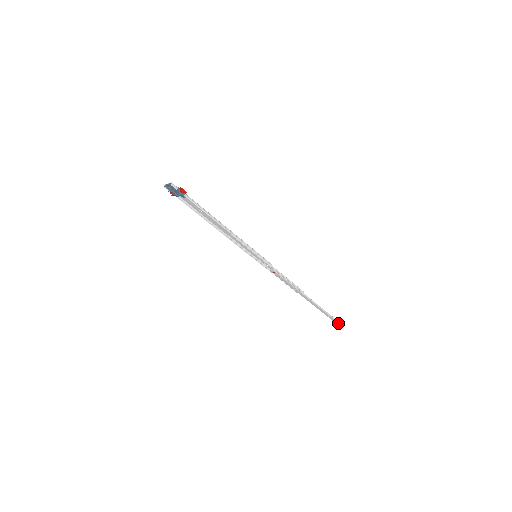
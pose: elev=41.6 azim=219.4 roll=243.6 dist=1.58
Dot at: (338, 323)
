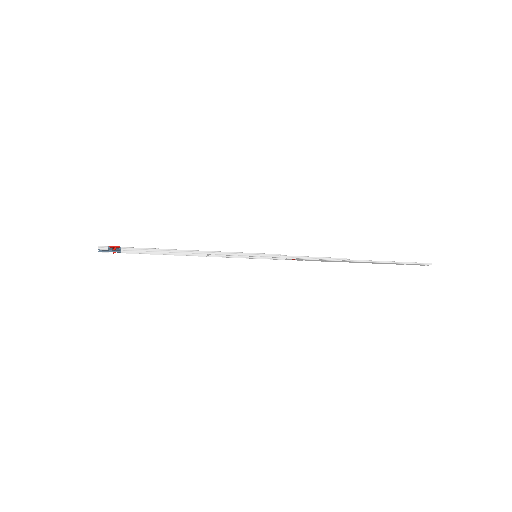
Dot at: (423, 265)
